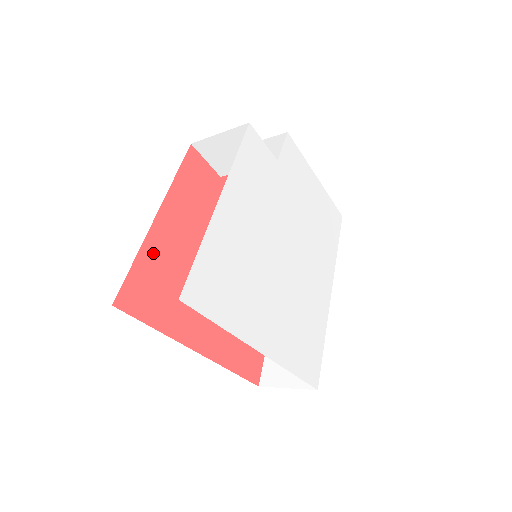
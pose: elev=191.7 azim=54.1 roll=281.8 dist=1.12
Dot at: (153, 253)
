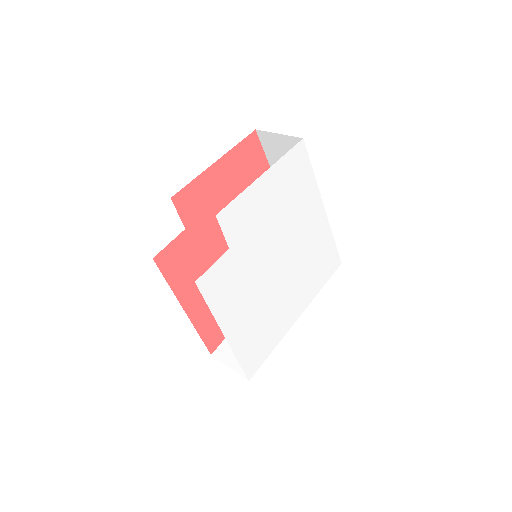
Dot at: (202, 320)
